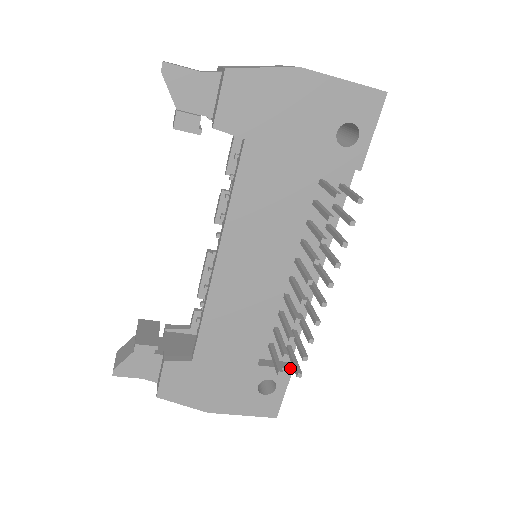
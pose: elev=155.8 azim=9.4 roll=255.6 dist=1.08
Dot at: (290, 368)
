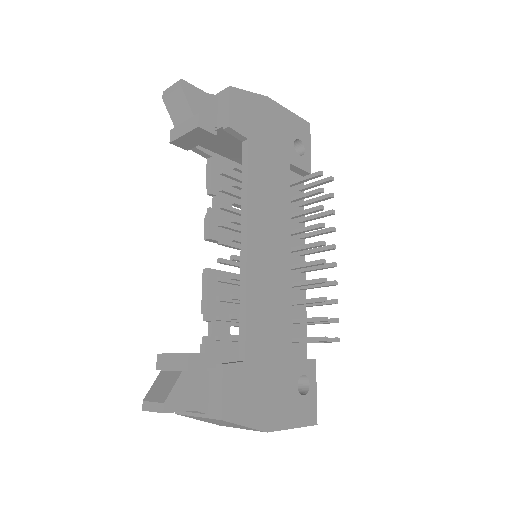
Dot at: (313, 359)
